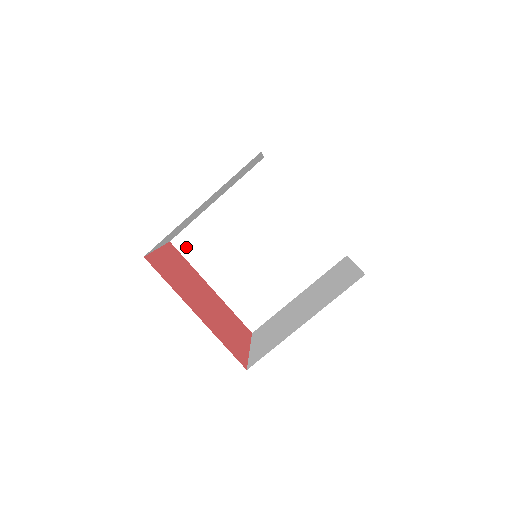
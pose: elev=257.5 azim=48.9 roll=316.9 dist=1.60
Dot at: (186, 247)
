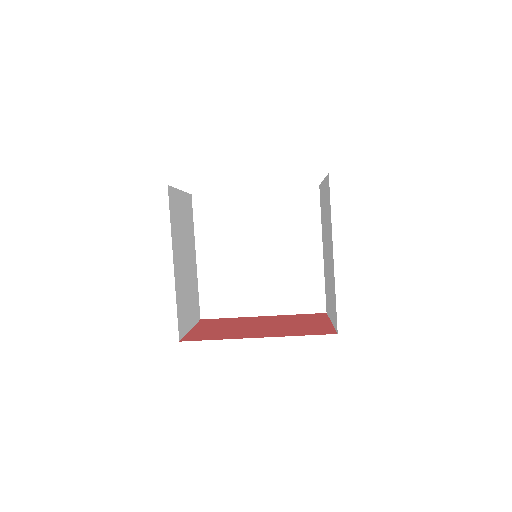
Dot at: (214, 310)
